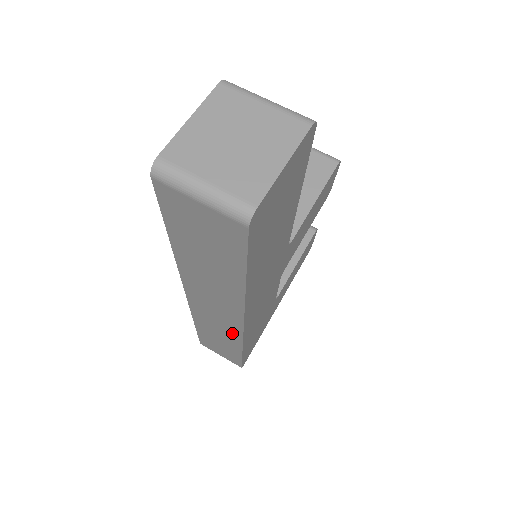
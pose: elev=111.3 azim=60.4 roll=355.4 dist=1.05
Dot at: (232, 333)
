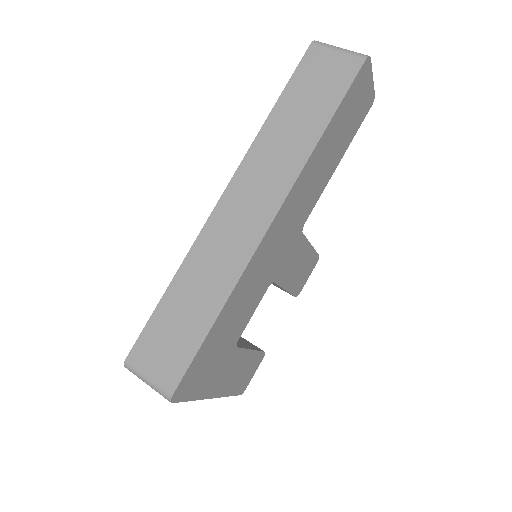
Dot at: (238, 256)
